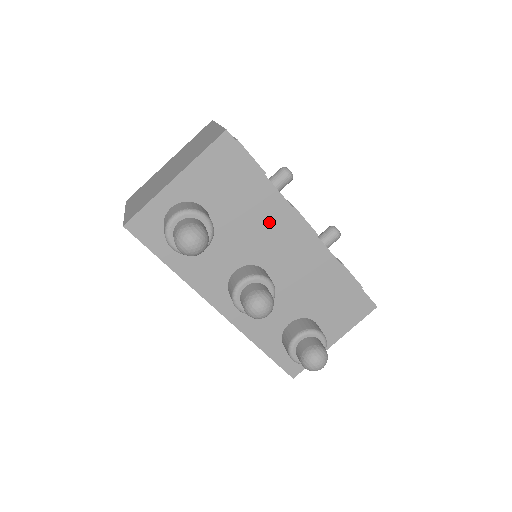
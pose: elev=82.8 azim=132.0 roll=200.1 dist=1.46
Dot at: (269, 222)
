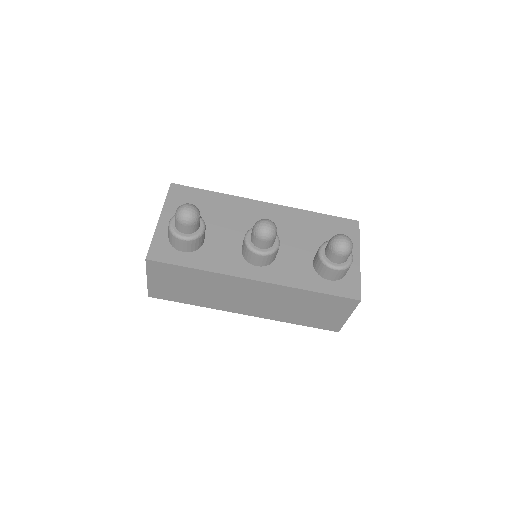
Dot at: (237, 212)
